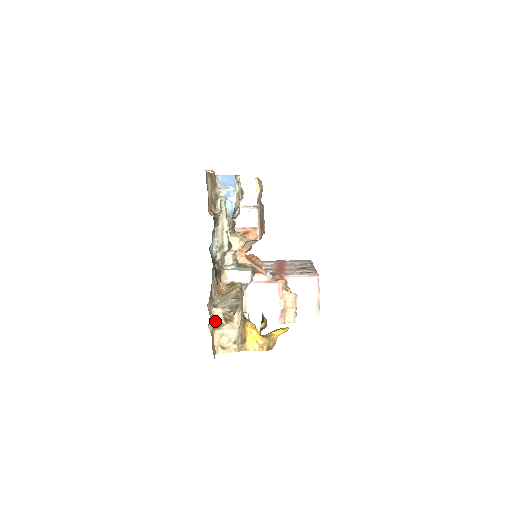
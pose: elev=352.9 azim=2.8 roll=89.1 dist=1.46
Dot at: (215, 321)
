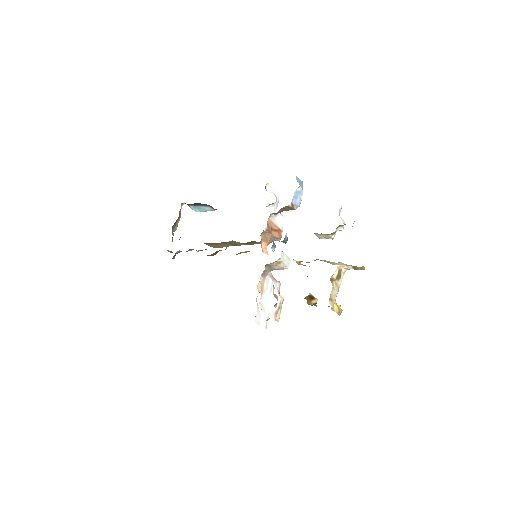
Dot at: occluded
